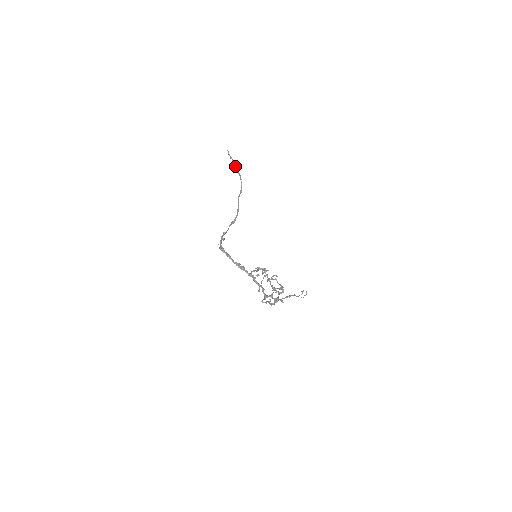
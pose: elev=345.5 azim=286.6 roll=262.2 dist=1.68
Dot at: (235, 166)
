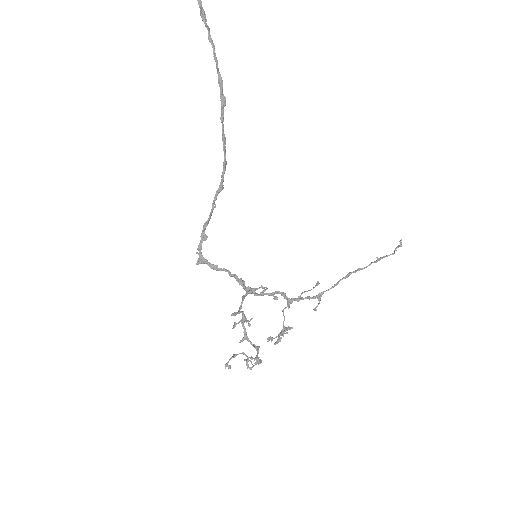
Dot at: (205, 24)
